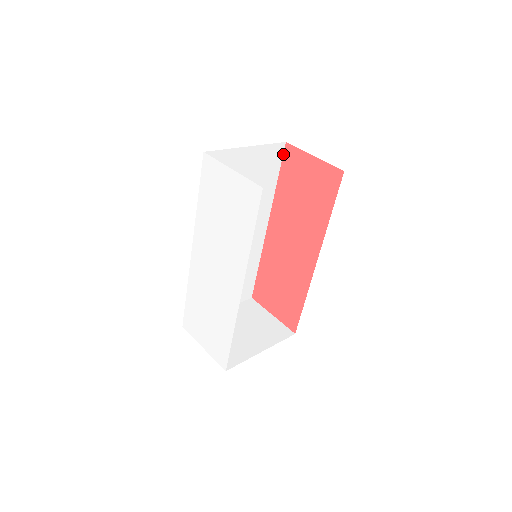
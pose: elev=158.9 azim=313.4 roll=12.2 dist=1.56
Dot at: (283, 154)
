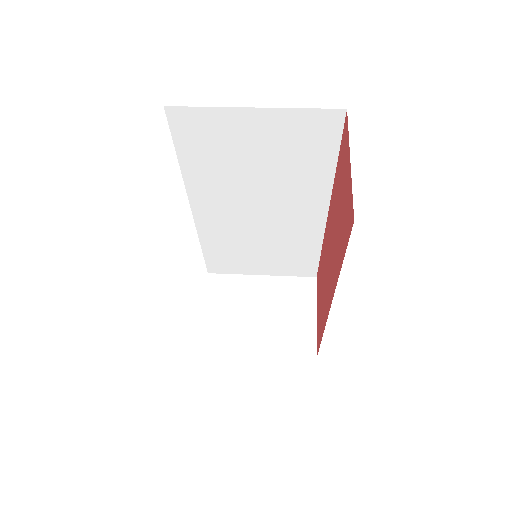
Dot at: (343, 126)
